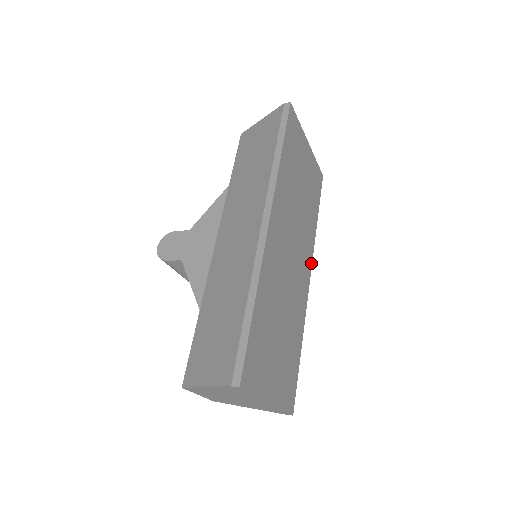
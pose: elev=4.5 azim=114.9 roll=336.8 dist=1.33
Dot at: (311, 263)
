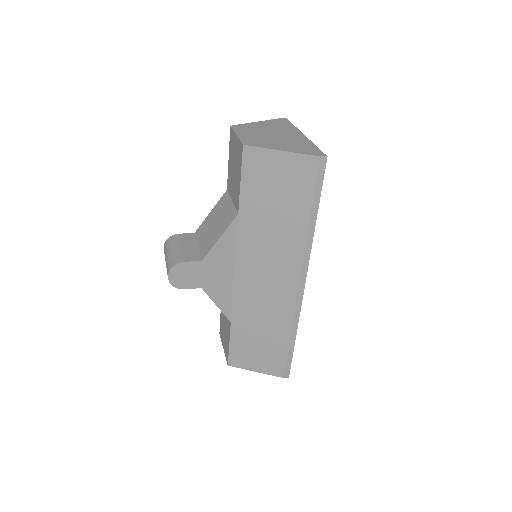
Dot at: occluded
